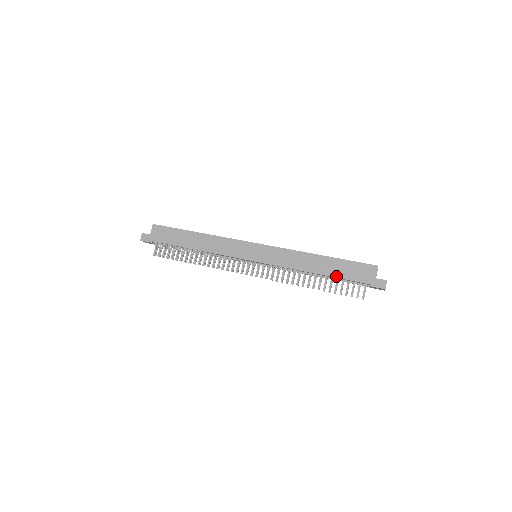
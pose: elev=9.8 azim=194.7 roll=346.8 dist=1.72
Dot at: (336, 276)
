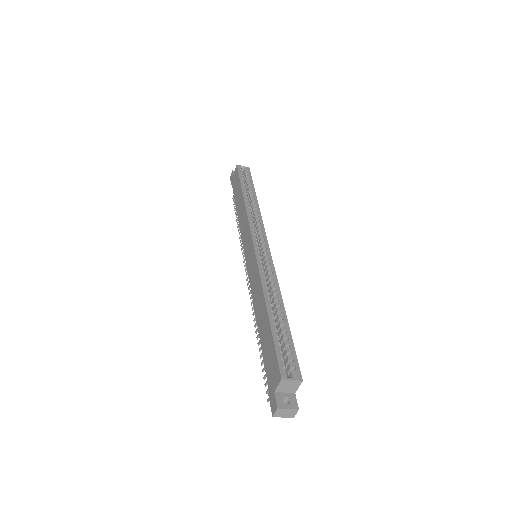
Dot at: (262, 346)
